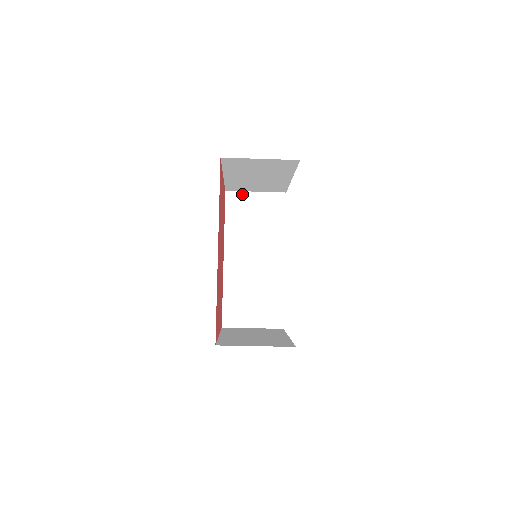
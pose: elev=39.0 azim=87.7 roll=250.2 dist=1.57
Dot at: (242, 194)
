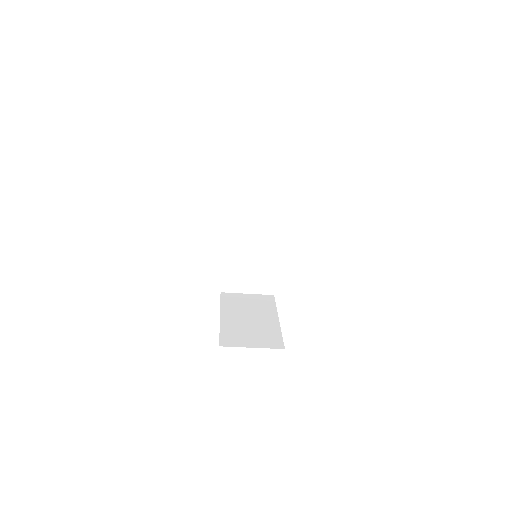
Dot at: (245, 177)
